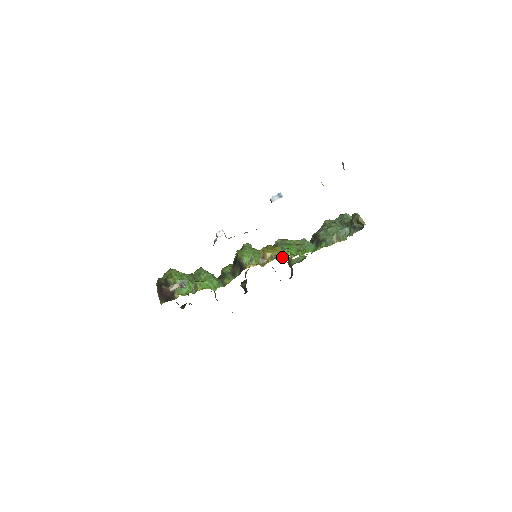
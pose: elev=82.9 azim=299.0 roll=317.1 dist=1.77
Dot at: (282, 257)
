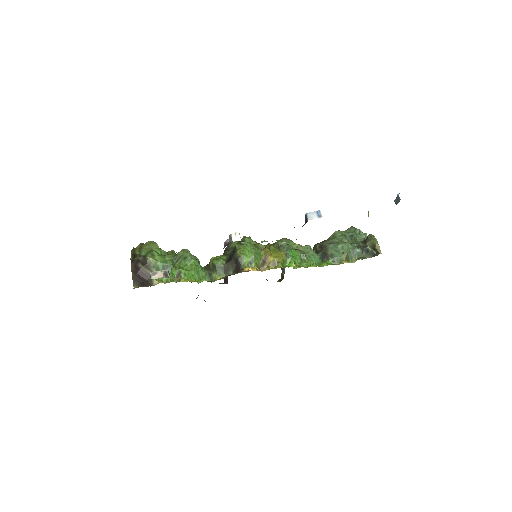
Dot at: (284, 265)
